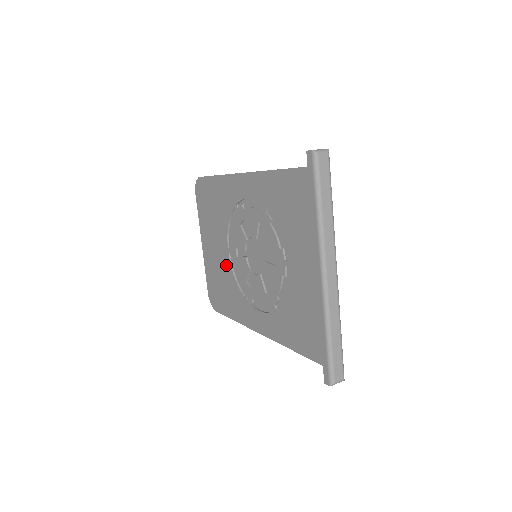
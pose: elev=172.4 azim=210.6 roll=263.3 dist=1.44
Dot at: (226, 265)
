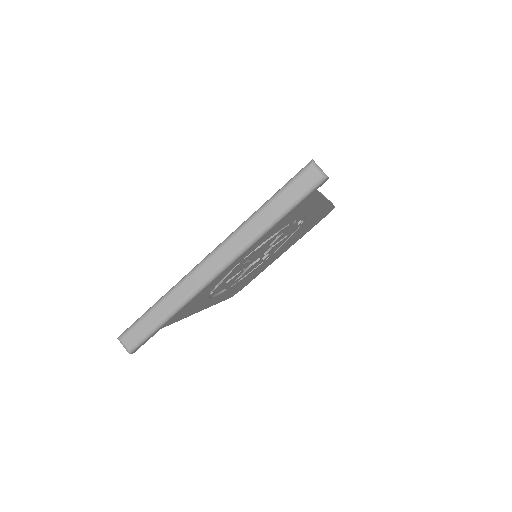
Dot at: occluded
